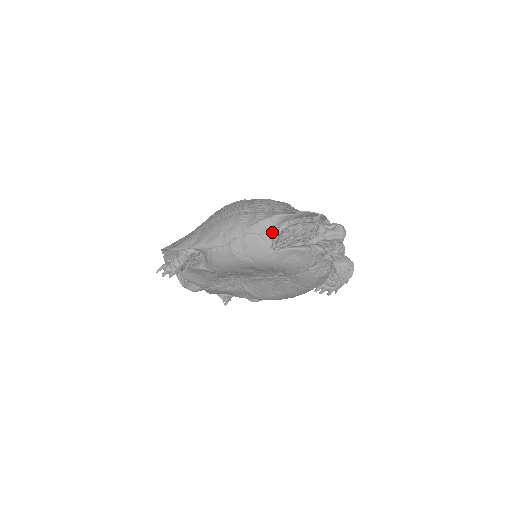
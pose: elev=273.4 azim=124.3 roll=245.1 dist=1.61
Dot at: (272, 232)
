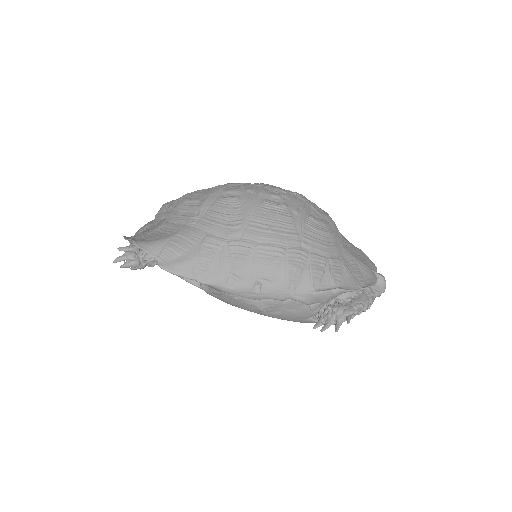
Dot at: (324, 304)
